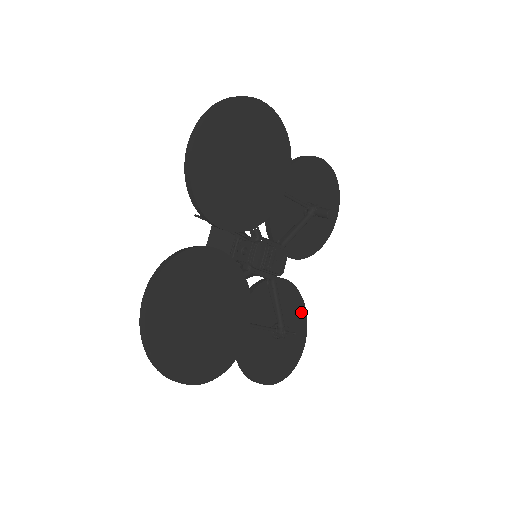
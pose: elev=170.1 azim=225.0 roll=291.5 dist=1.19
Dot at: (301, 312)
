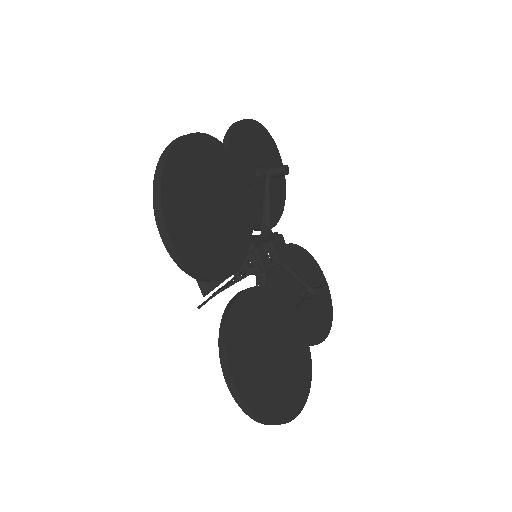
Dot at: (307, 258)
